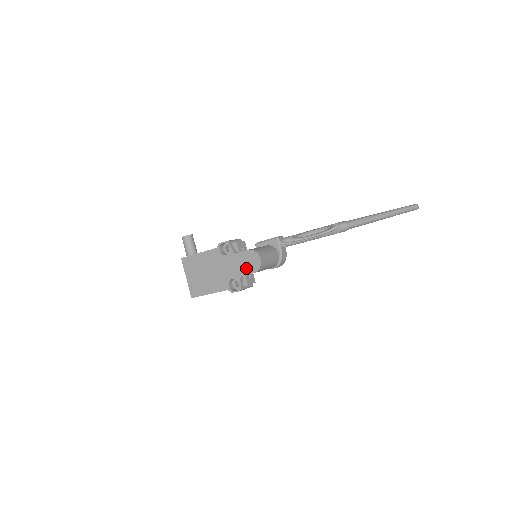
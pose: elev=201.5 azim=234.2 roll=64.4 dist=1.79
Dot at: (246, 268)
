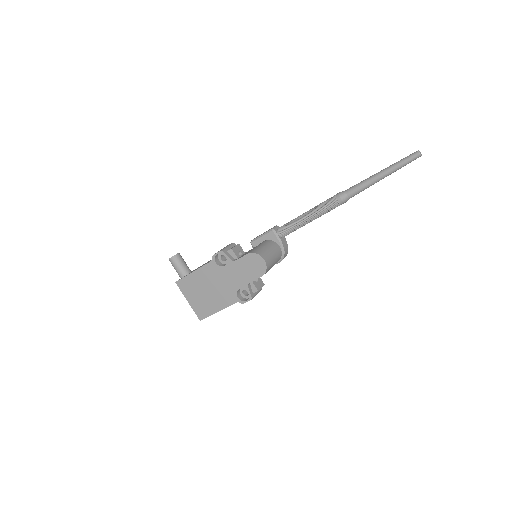
Dot at: (251, 274)
